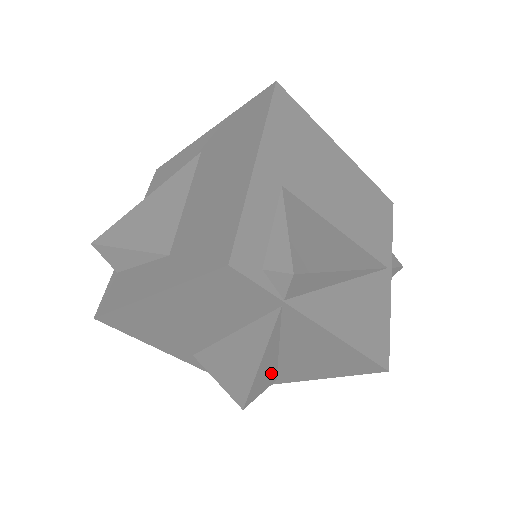
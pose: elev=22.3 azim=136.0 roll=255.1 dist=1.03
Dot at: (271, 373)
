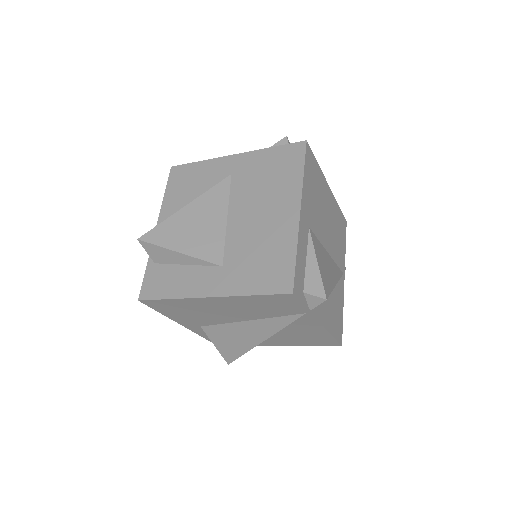
Dot at: occluded
